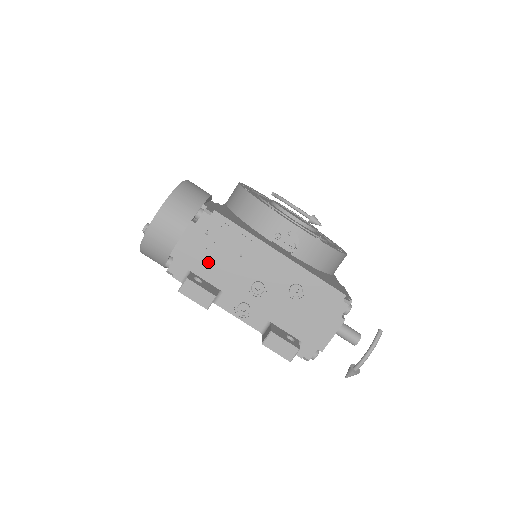
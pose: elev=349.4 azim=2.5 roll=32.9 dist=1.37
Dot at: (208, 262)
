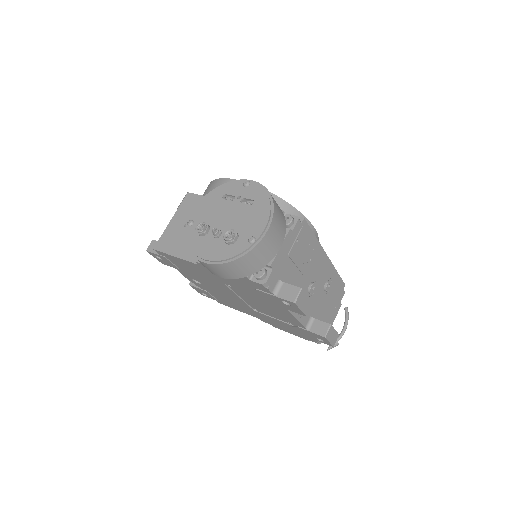
Dot at: (292, 269)
